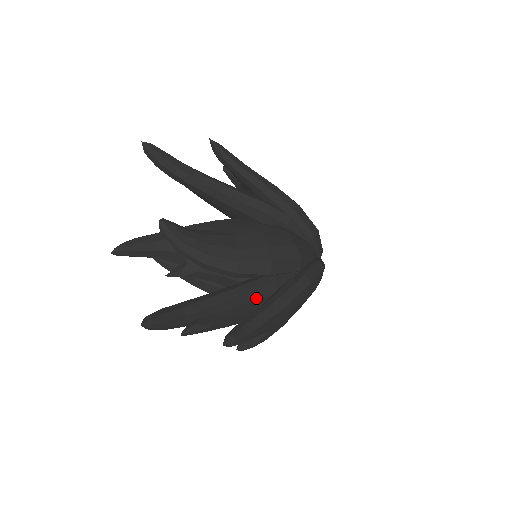
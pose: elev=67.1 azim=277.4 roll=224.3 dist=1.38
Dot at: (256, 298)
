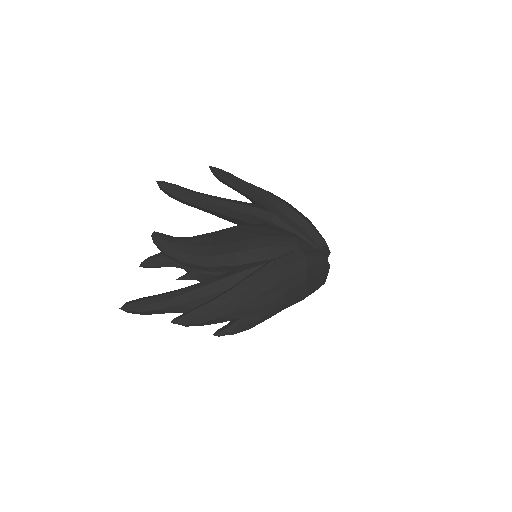
Dot at: (226, 287)
